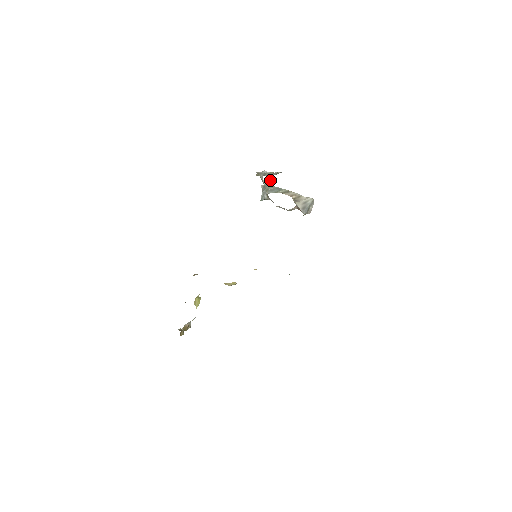
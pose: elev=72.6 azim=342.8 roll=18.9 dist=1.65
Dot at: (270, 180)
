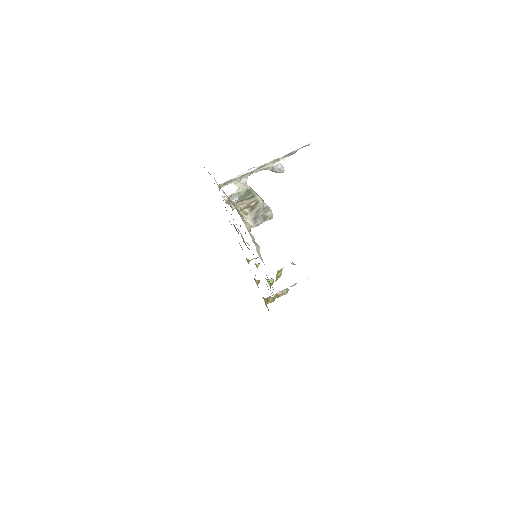
Dot at: (274, 169)
